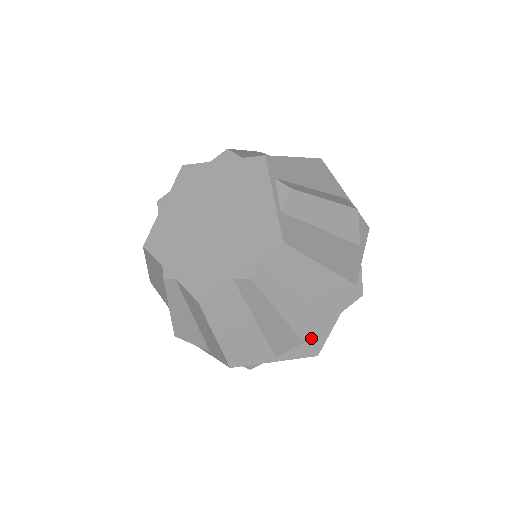
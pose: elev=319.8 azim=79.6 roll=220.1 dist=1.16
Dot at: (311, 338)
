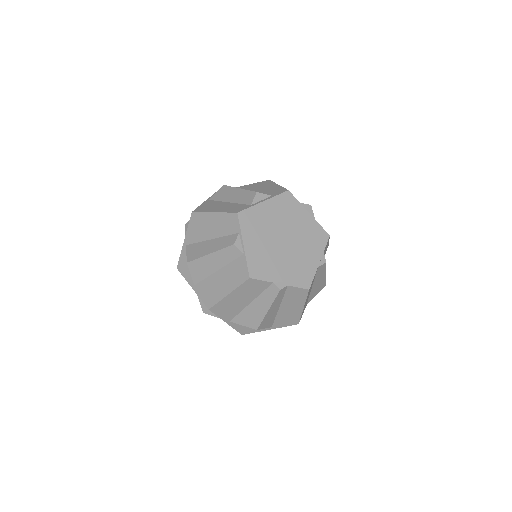
Dot at: occluded
